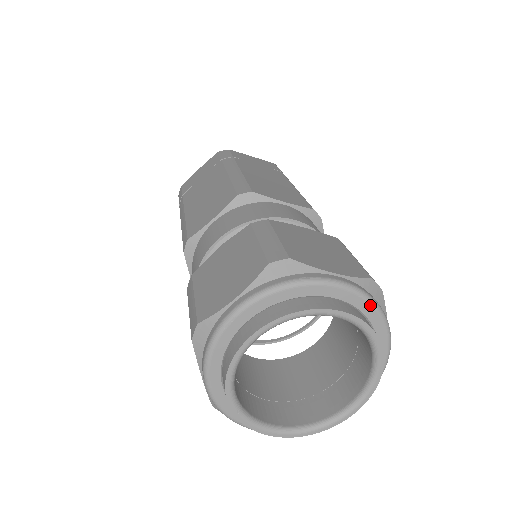
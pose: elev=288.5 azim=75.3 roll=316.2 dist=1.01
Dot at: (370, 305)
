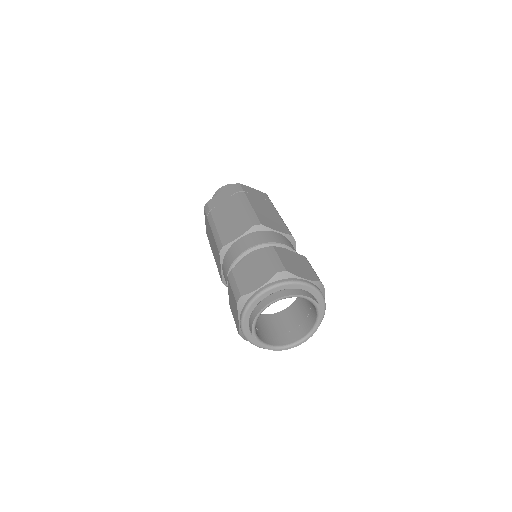
Dot at: (318, 294)
